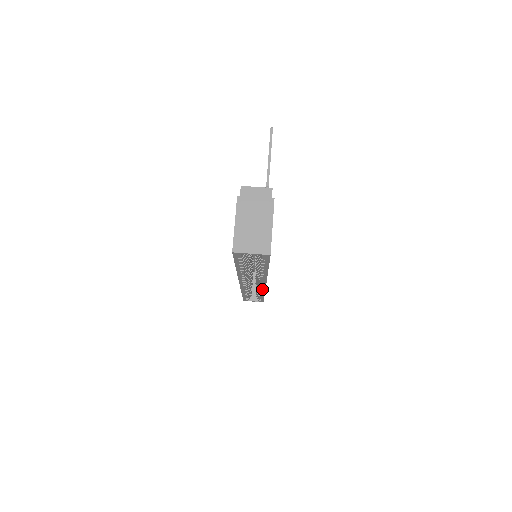
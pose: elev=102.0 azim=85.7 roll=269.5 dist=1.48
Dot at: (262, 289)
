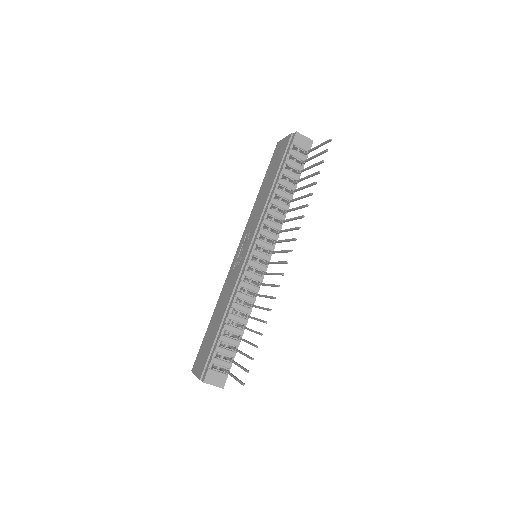
Dot at: occluded
